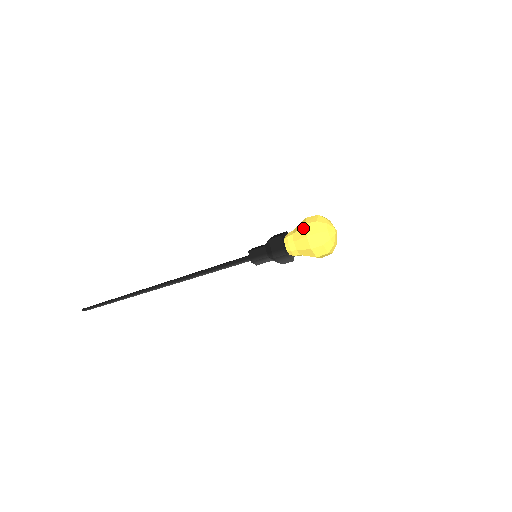
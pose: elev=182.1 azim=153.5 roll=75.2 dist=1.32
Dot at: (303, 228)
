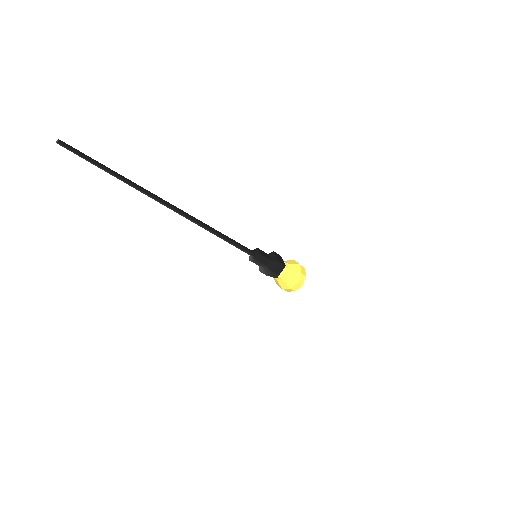
Dot at: (299, 275)
